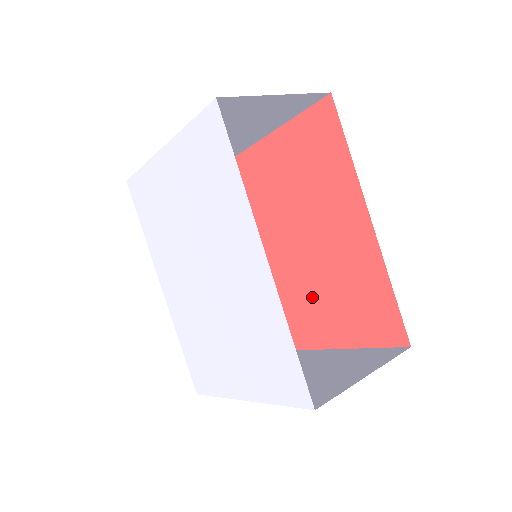
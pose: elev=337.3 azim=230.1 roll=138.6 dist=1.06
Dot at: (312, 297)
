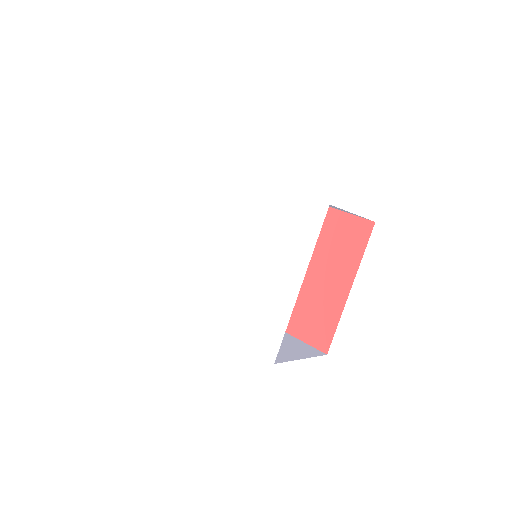
Dot at: (312, 281)
